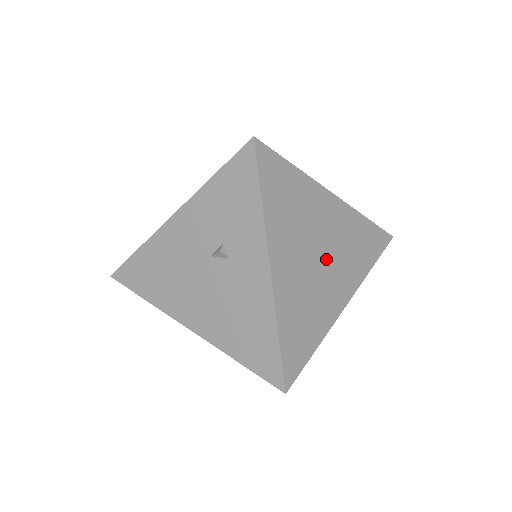
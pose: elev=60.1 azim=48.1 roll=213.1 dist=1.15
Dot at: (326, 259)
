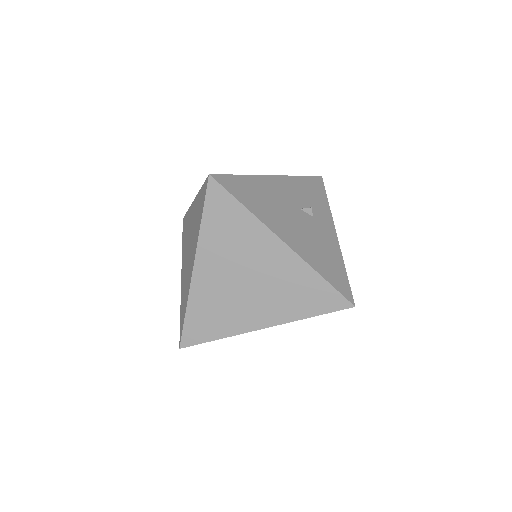
Dot at: occluded
